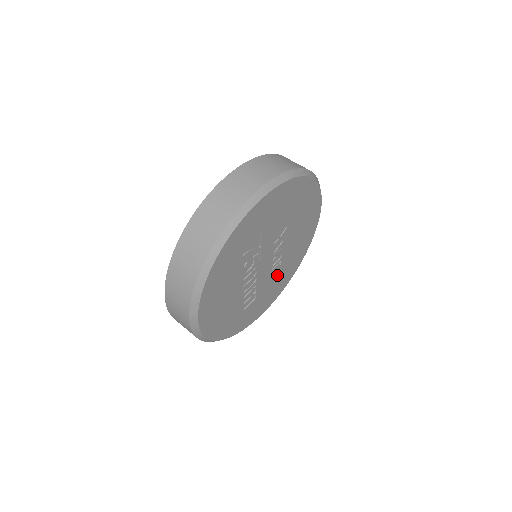
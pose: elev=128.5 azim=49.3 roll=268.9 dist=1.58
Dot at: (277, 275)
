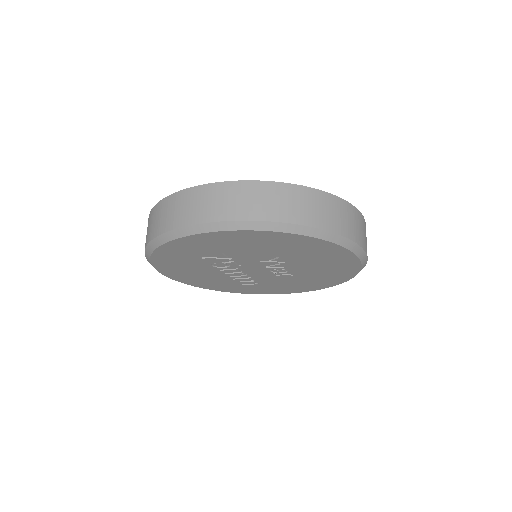
Dot at: (292, 280)
